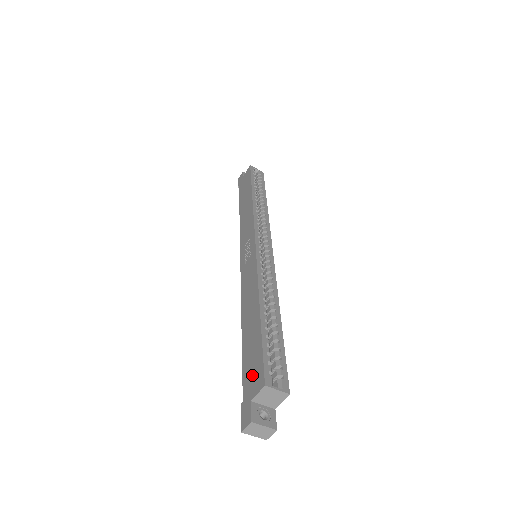
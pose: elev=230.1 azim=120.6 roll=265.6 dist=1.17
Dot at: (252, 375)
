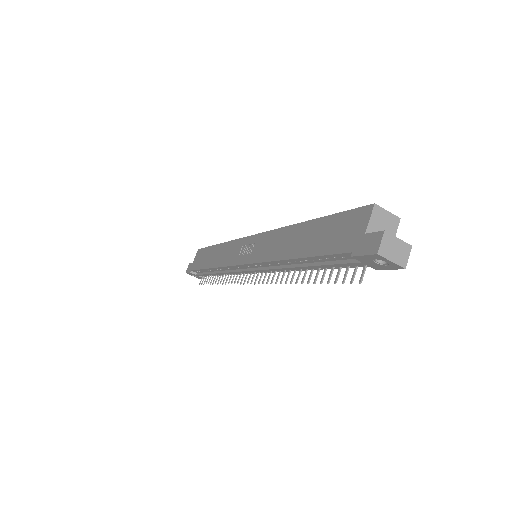
Dot at: (346, 231)
